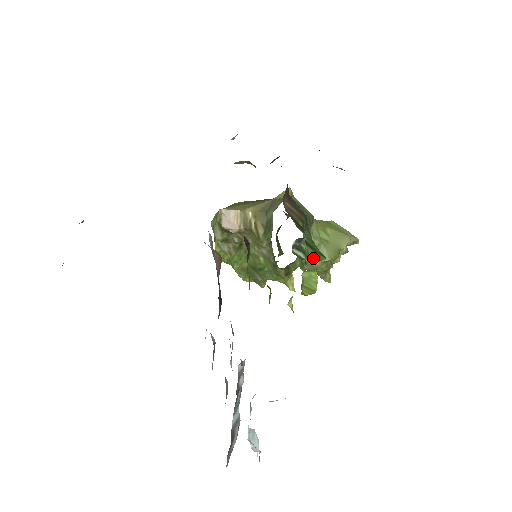
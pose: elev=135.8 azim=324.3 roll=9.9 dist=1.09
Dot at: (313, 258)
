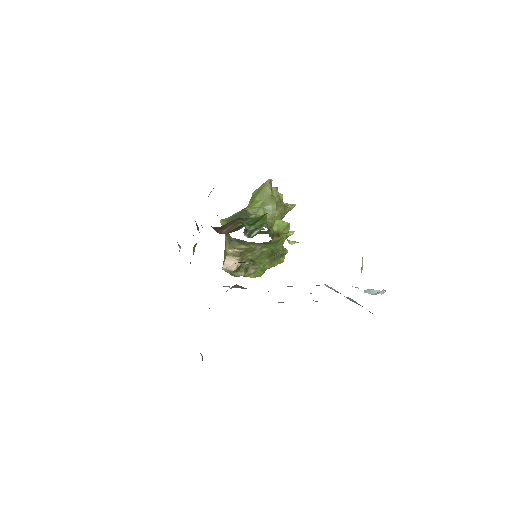
Dot at: (263, 223)
